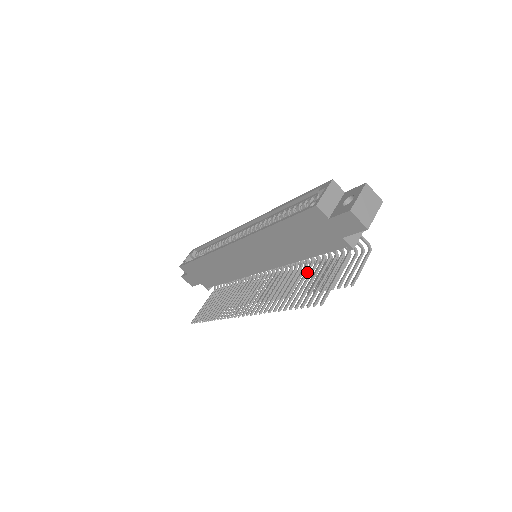
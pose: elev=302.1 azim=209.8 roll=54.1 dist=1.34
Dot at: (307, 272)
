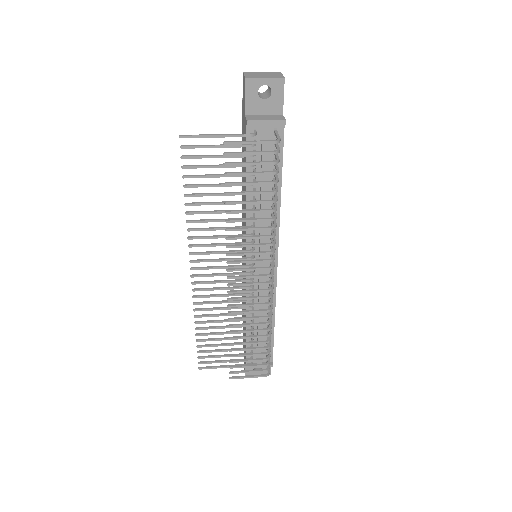
Dot at: occluded
